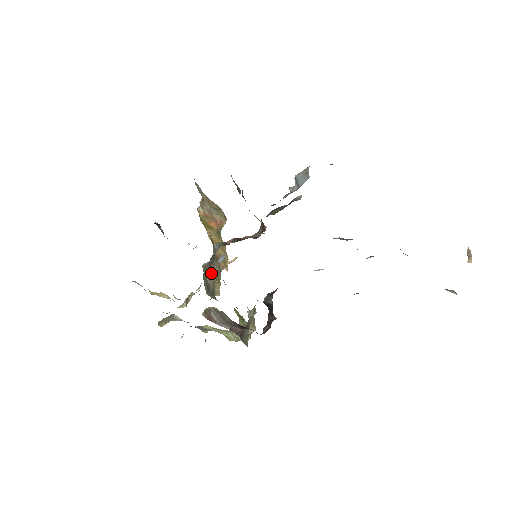
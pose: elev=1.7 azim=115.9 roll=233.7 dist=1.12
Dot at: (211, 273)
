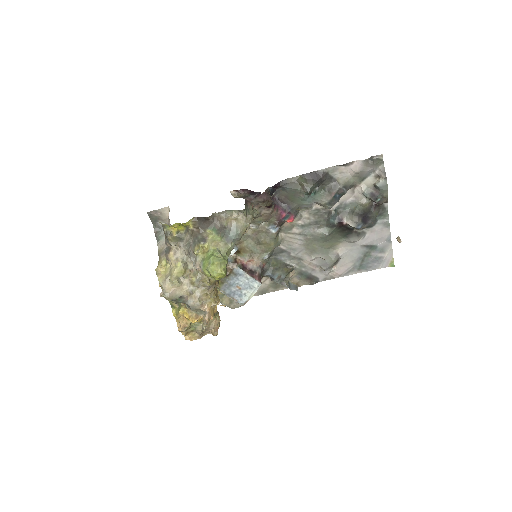
Dot at: occluded
